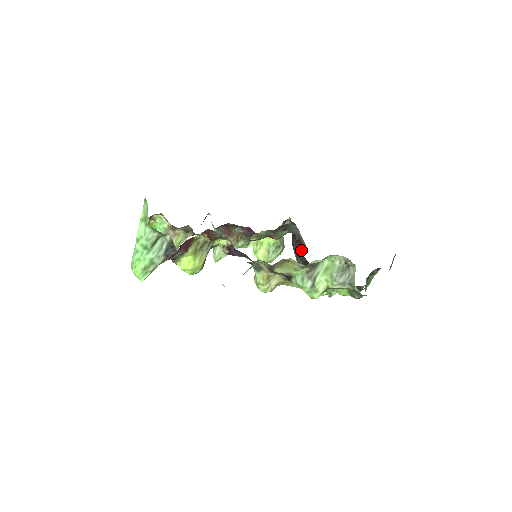
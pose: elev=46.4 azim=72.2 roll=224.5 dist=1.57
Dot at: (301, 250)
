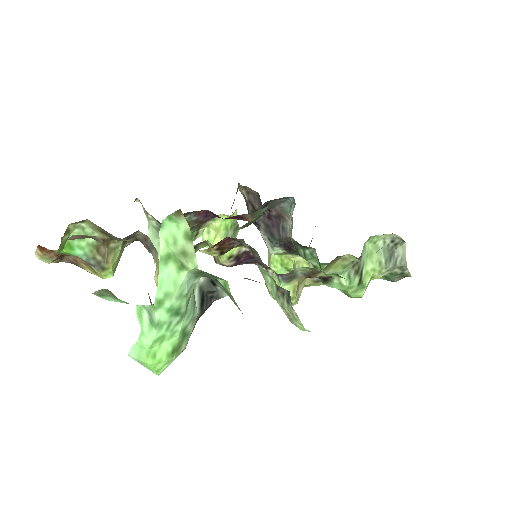
Dot at: occluded
